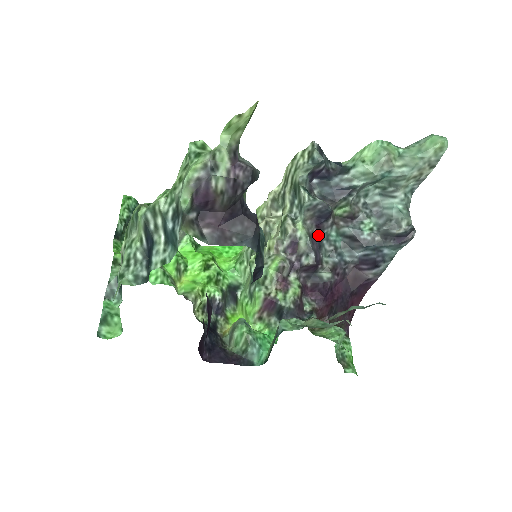
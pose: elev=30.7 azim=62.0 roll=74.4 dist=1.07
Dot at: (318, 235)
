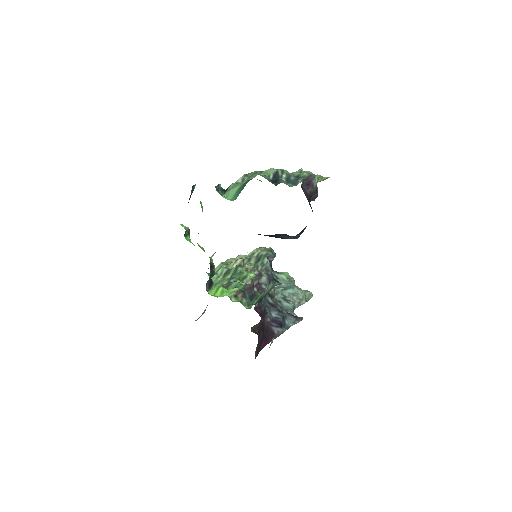
Dot at: occluded
